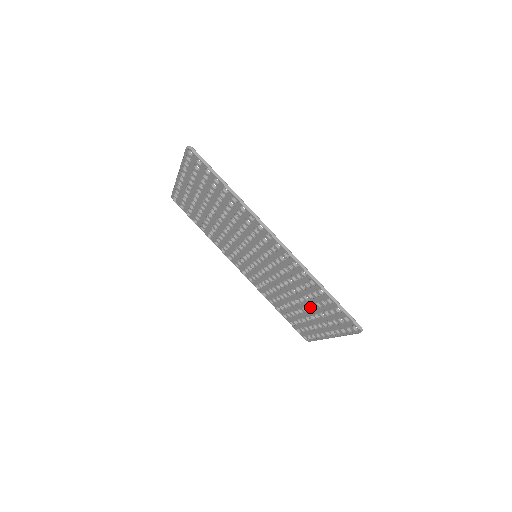
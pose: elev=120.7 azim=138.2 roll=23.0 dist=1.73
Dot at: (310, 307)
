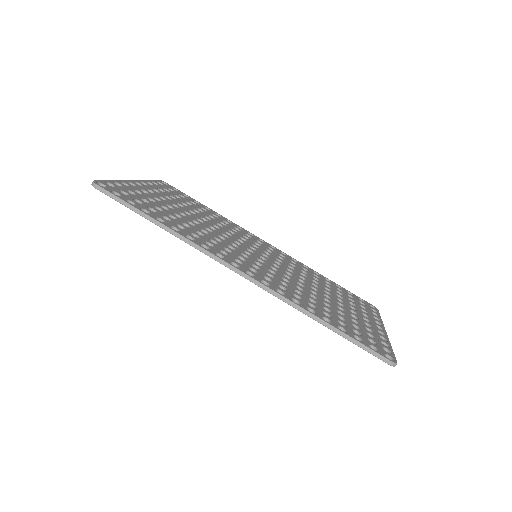
Dot at: (341, 308)
